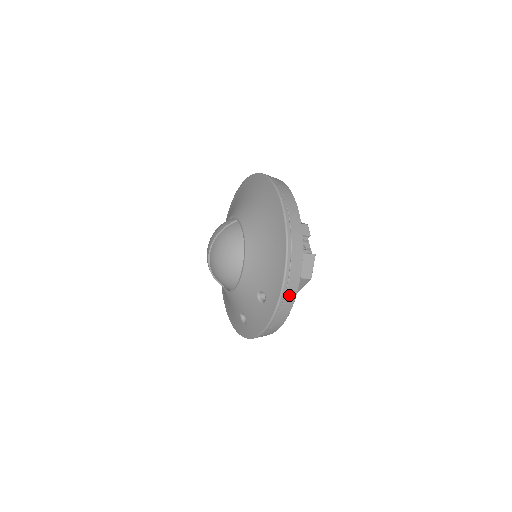
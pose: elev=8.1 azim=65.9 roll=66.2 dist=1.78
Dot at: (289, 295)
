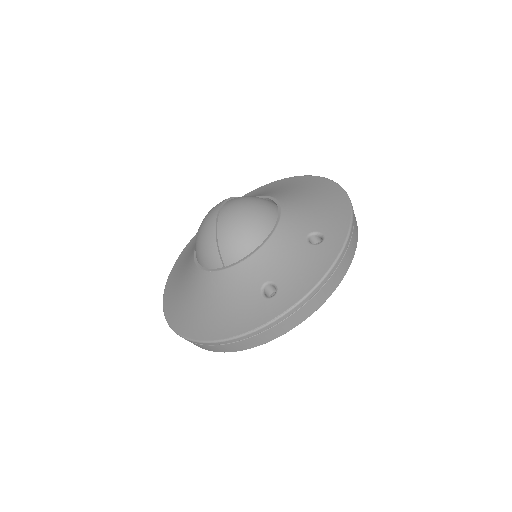
Dot at: (354, 233)
